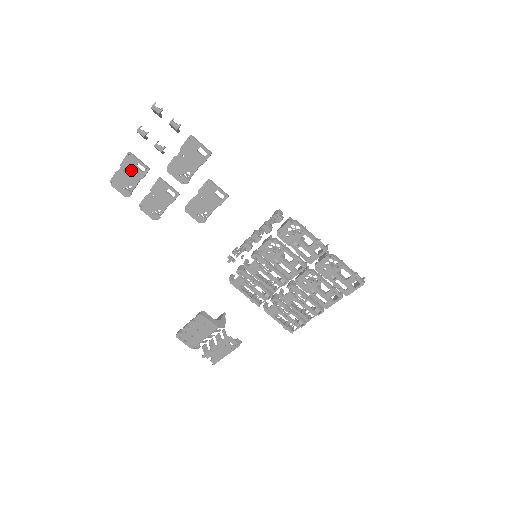
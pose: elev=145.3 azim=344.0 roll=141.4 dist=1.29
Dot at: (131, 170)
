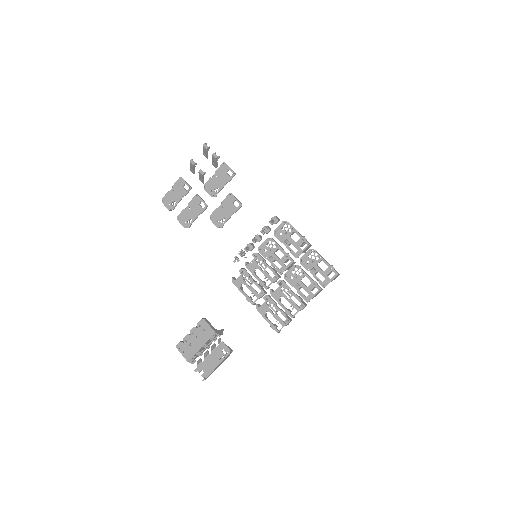
Dot at: (179, 189)
